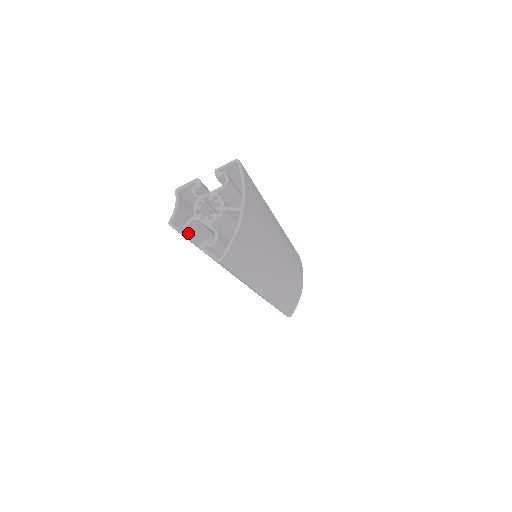
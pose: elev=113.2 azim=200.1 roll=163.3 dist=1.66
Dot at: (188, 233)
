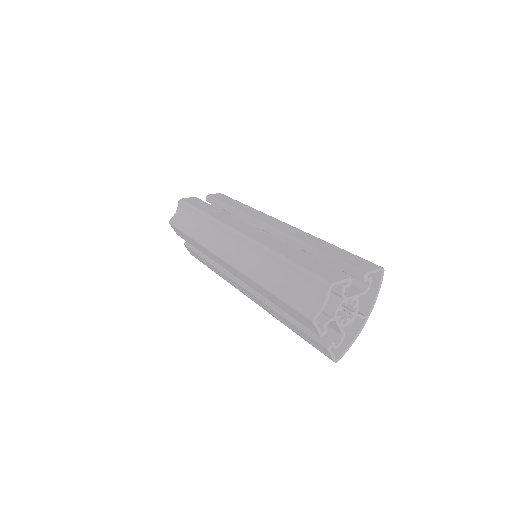
Dot at: (325, 333)
